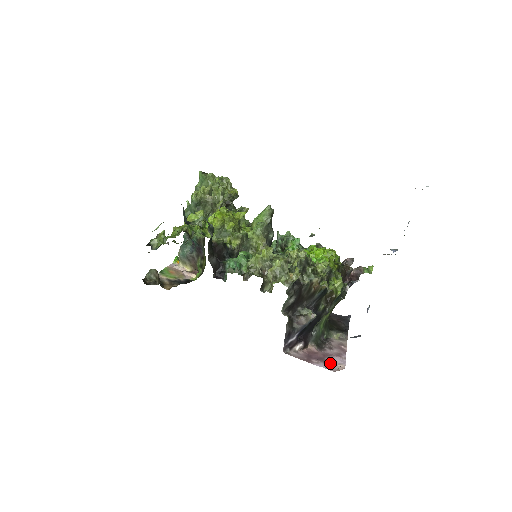
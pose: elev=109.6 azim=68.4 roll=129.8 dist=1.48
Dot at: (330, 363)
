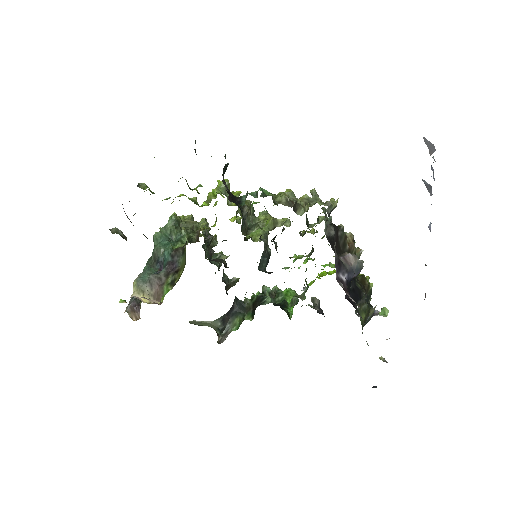
Dot at: occluded
